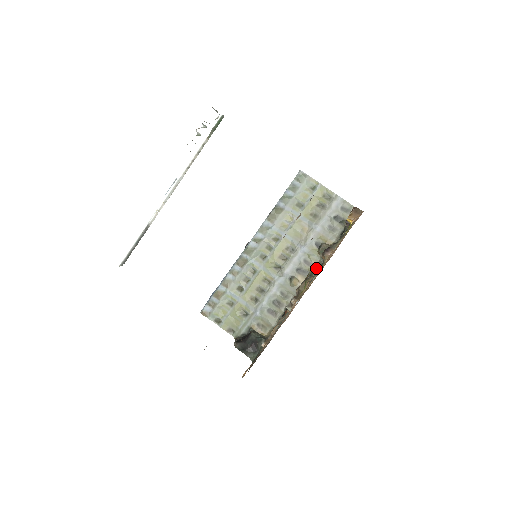
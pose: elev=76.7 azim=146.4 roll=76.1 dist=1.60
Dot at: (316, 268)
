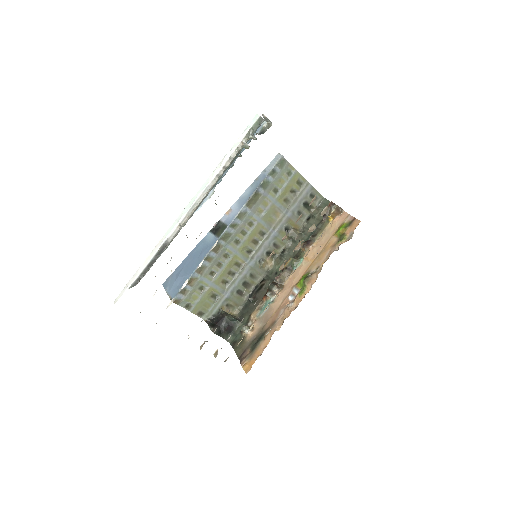
Dot at: (297, 259)
